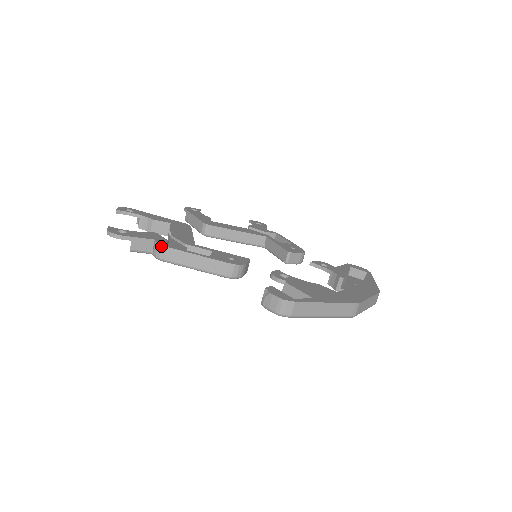
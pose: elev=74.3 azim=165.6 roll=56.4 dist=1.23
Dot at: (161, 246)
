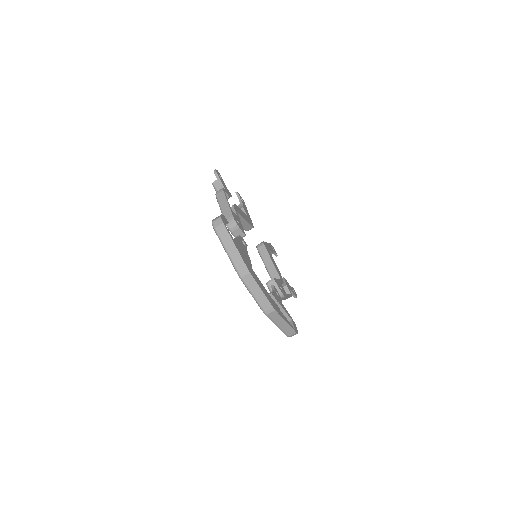
Dot at: (222, 189)
